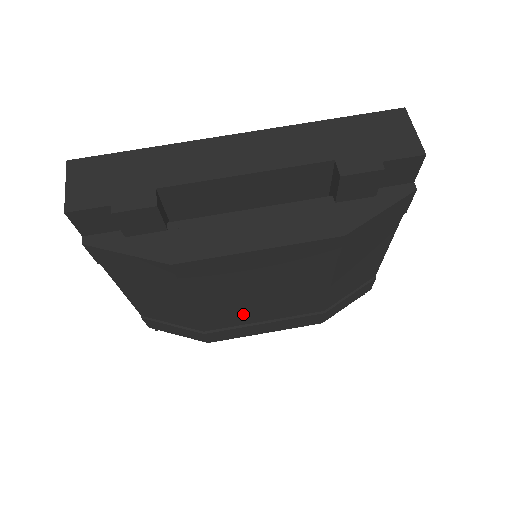
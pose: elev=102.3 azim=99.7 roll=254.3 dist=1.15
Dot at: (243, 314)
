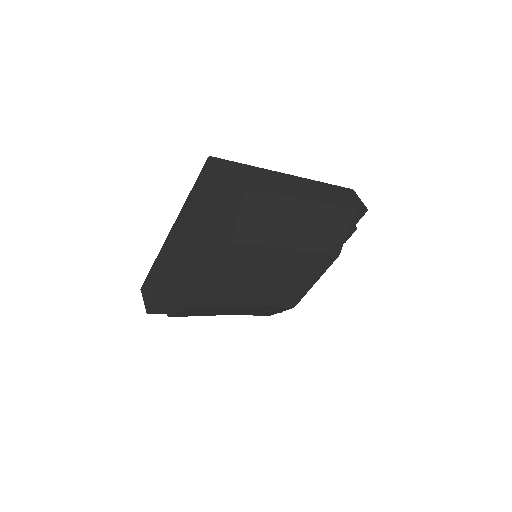
Dot at: (277, 288)
